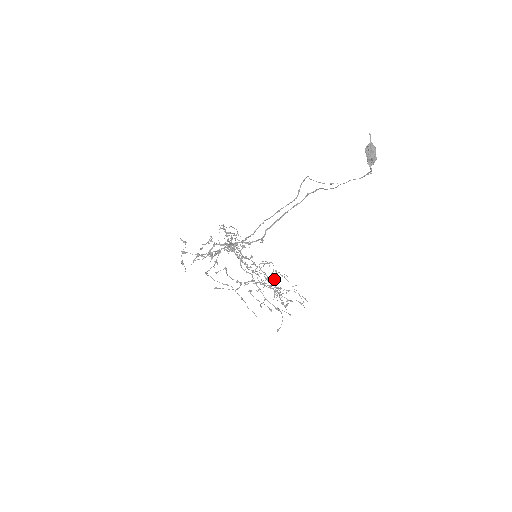
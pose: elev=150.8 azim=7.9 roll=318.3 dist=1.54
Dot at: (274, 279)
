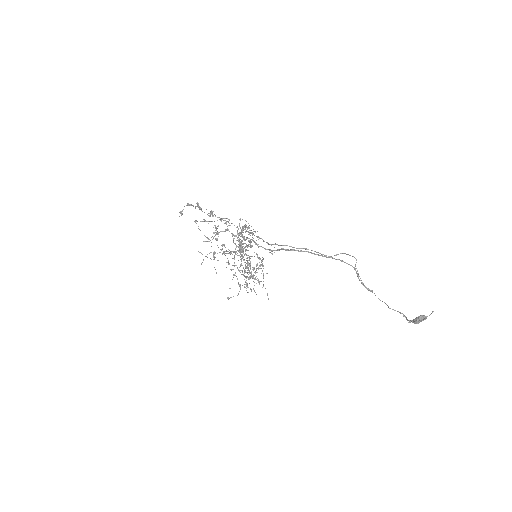
Dot at: occluded
